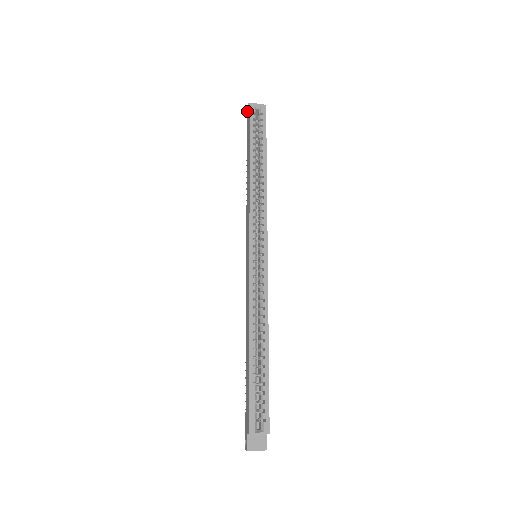
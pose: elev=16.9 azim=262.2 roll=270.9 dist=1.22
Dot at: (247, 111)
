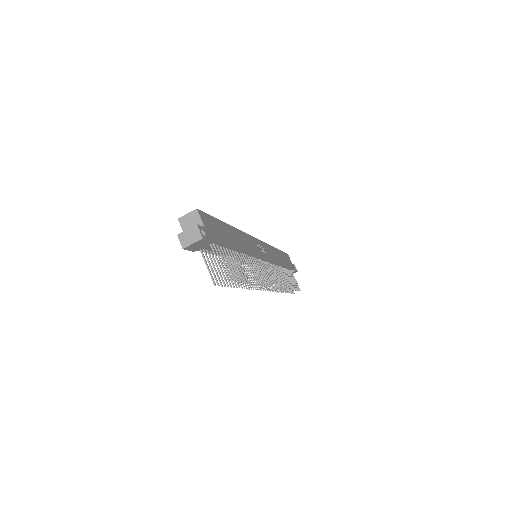
Dot at: occluded
